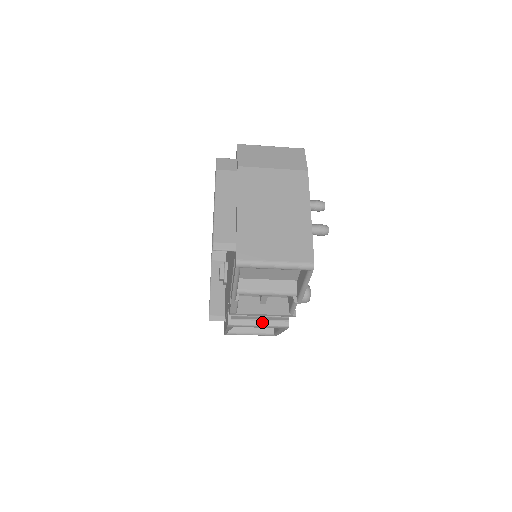
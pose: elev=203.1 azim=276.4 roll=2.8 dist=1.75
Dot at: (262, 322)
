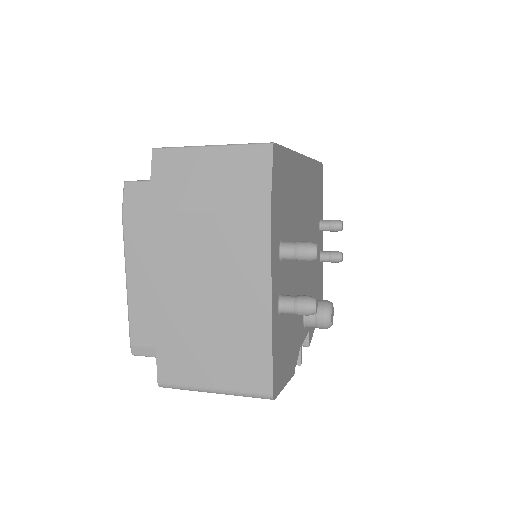
Dot at: occluded
